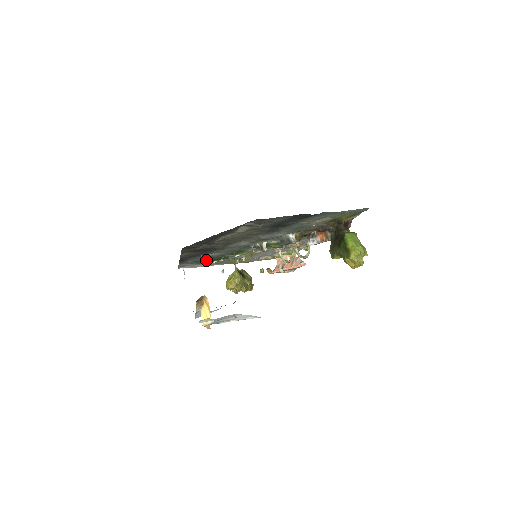
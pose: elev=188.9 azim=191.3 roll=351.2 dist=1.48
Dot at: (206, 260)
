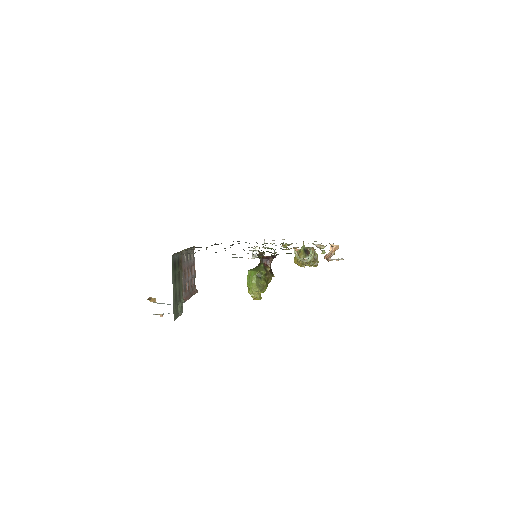
Dot at: occluded
